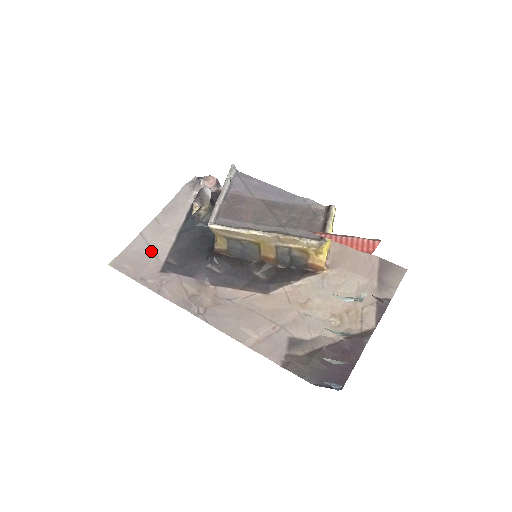
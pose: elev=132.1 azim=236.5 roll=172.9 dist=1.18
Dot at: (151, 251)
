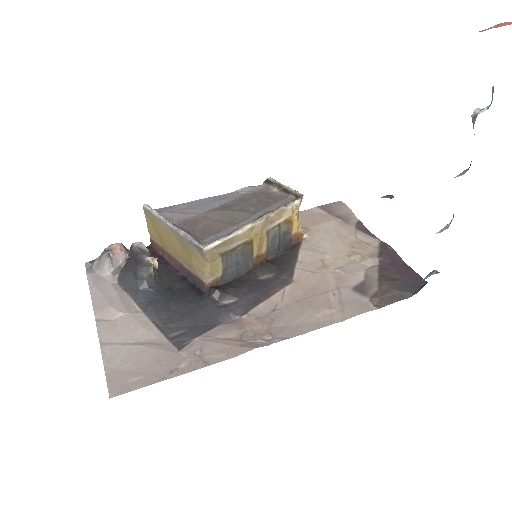
Dot at: (141, 345)
